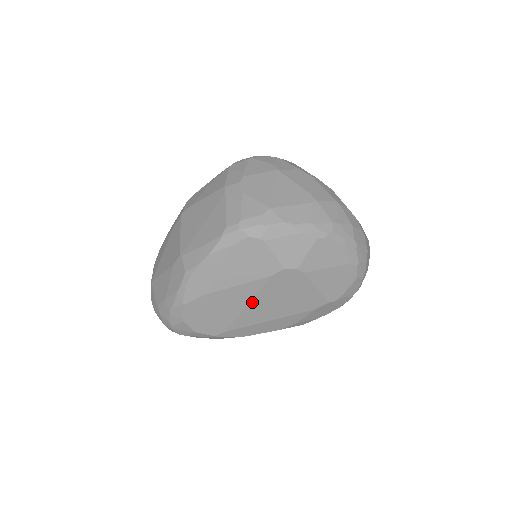
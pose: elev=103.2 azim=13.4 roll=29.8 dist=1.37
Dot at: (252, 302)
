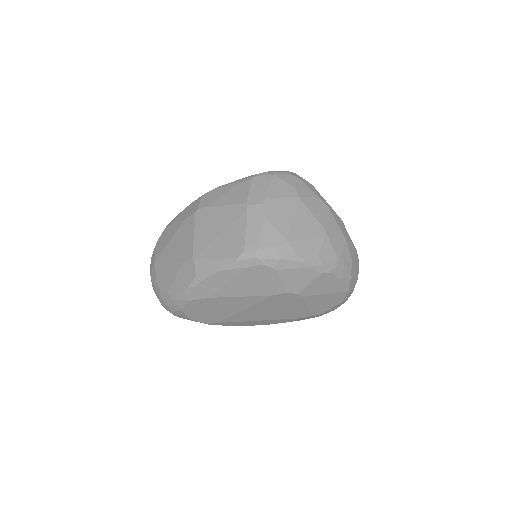
Dot at: (249, 308)
